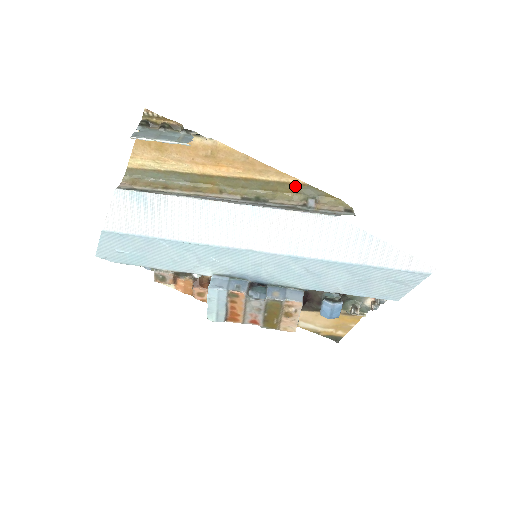
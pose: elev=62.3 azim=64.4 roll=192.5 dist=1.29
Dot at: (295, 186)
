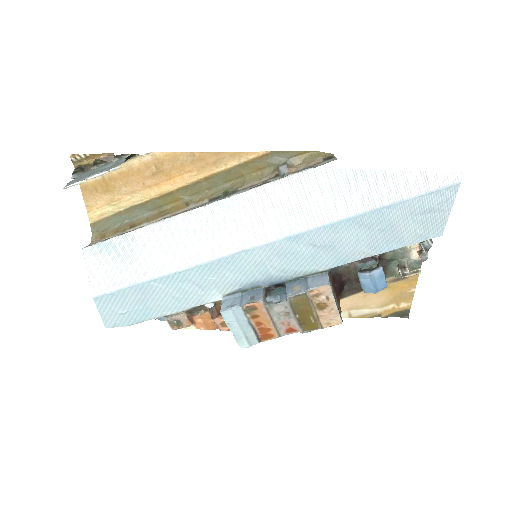
Dot at: (259, 161)
